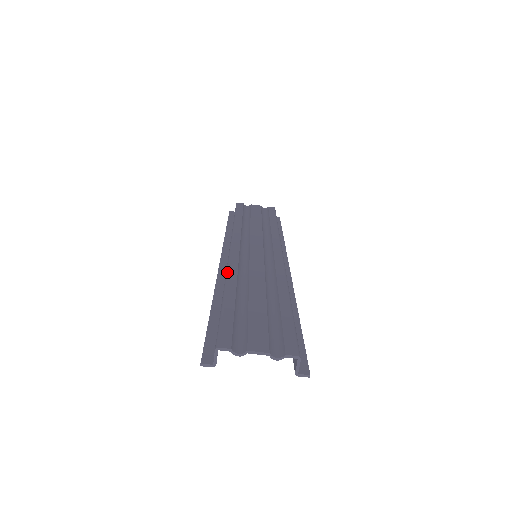
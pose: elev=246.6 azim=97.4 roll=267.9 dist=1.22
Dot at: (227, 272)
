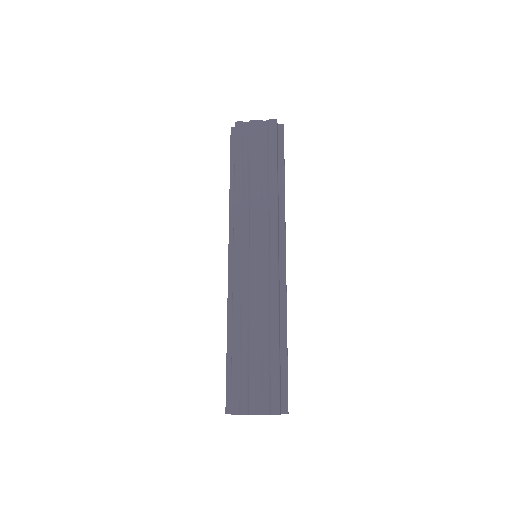
Dot at: (233, 307)
